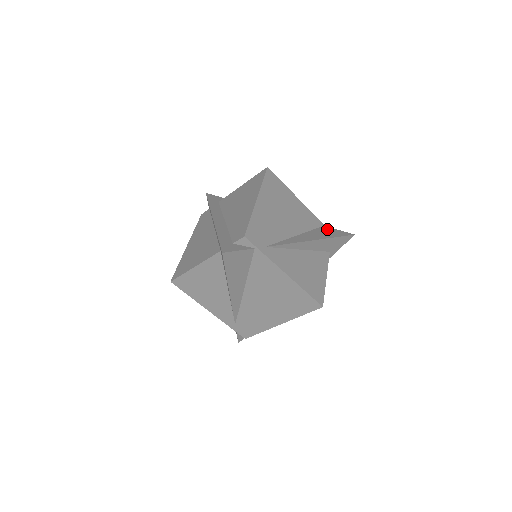
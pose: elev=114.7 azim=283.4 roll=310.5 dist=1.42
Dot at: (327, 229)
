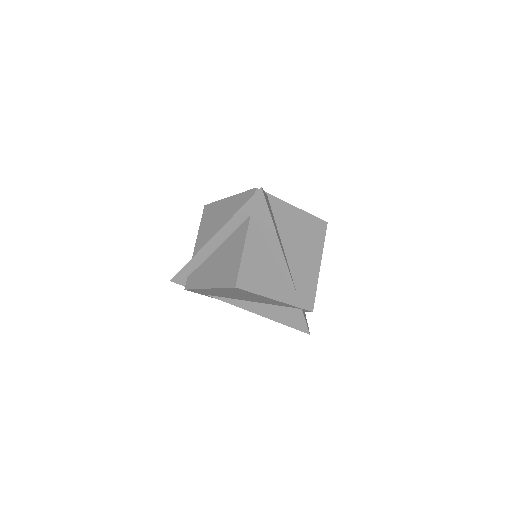
Dot at: occluded
